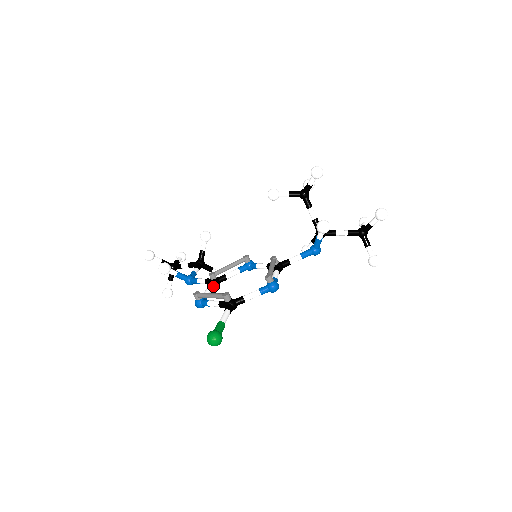
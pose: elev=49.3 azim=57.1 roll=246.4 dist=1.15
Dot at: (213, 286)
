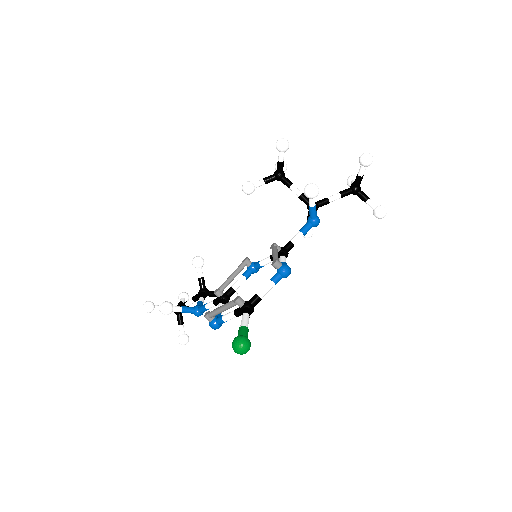
Dot at: (223, 303)
